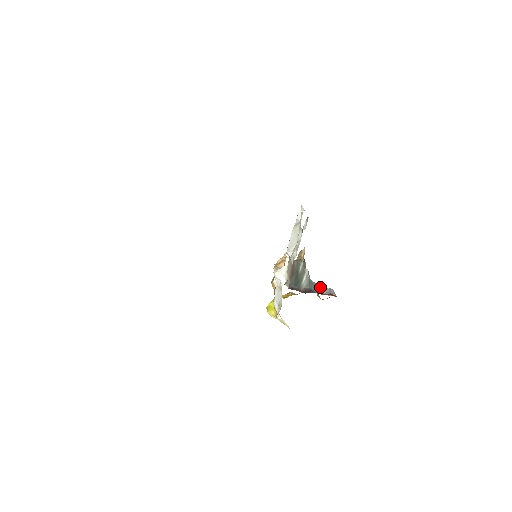
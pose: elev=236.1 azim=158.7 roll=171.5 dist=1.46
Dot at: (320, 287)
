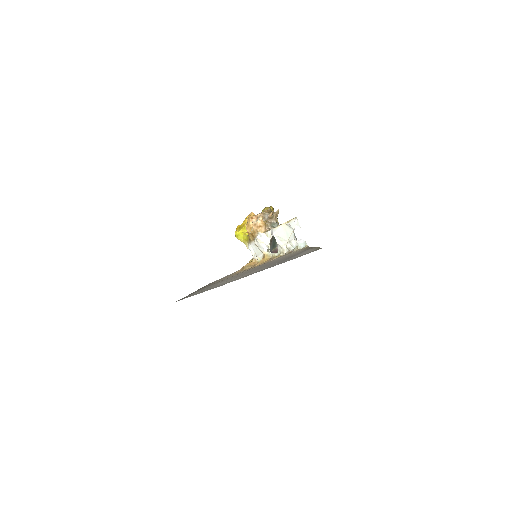
Dot at: occluded
